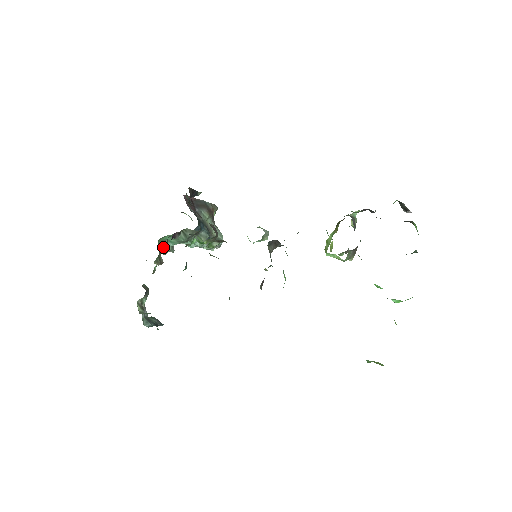
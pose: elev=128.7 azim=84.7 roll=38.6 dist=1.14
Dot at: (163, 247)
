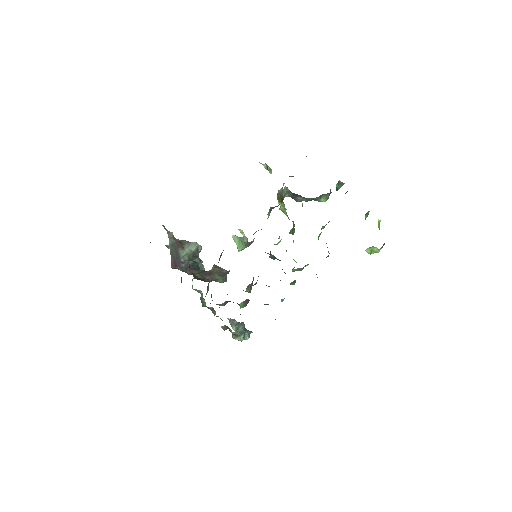
Dot at: (203, 303)
